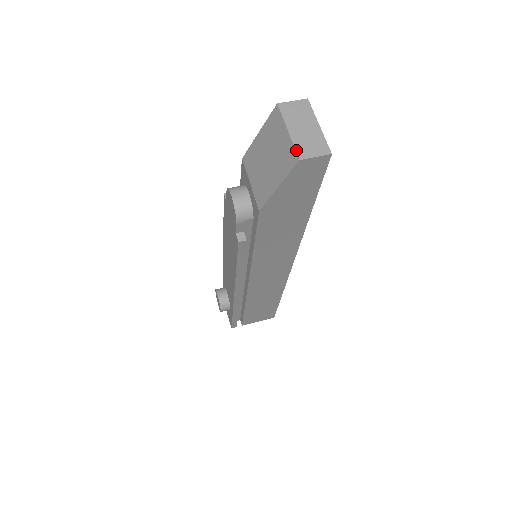
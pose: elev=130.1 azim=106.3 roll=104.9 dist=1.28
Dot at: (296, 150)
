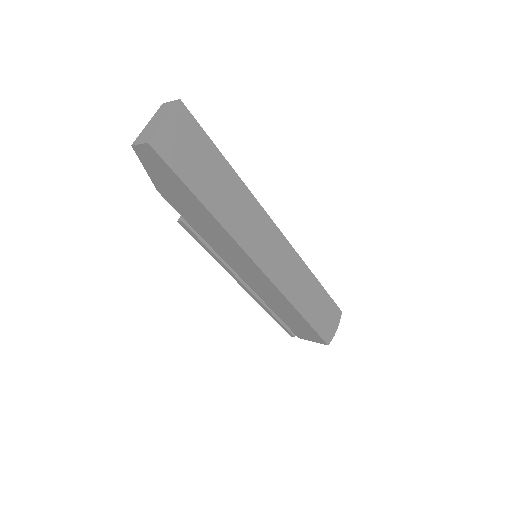
Dot at: (137, 138)
